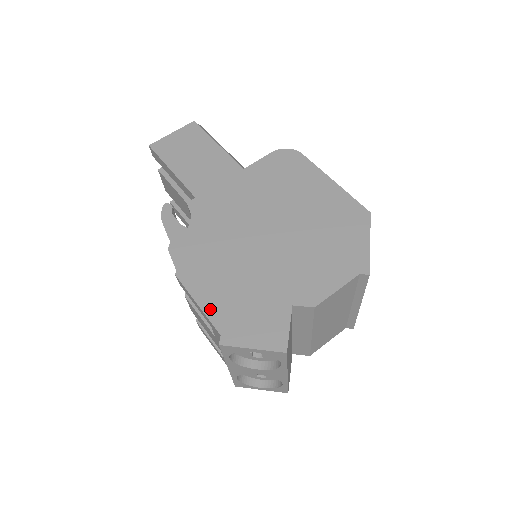
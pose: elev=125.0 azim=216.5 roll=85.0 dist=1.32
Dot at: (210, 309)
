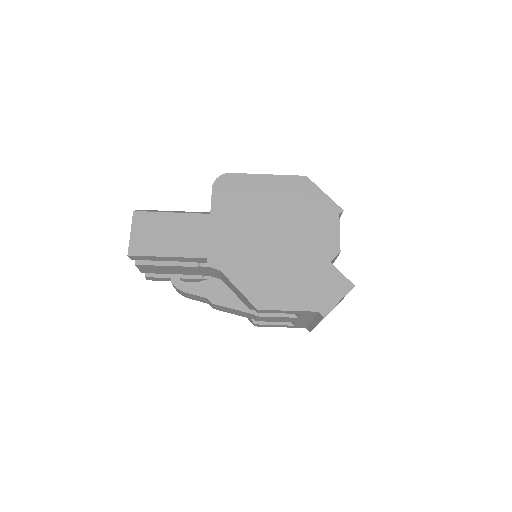
Dot at: (298, 306)
